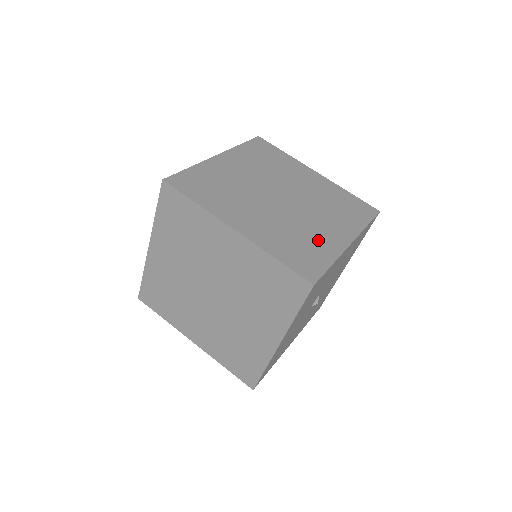
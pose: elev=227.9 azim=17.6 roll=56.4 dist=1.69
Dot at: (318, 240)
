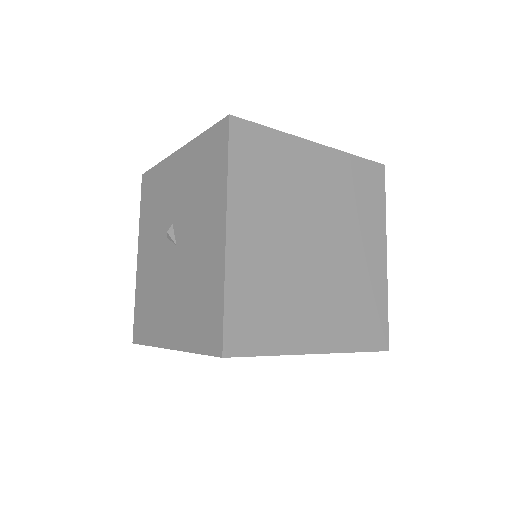
Dot at: (369, 284)
